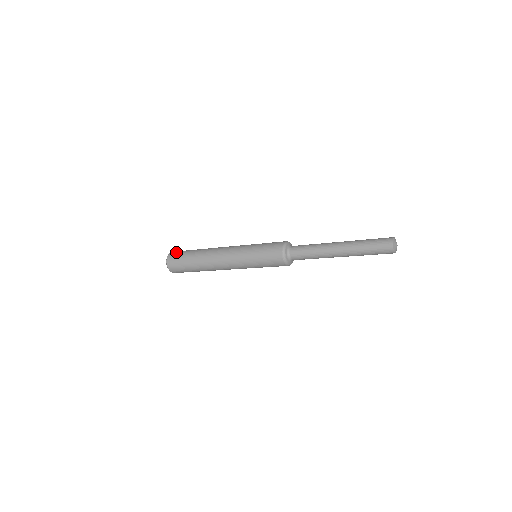
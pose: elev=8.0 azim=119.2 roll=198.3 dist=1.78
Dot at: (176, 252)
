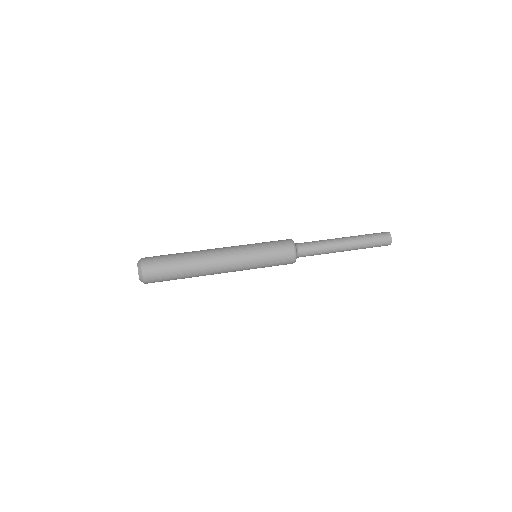
Dot at: (152, 270)
